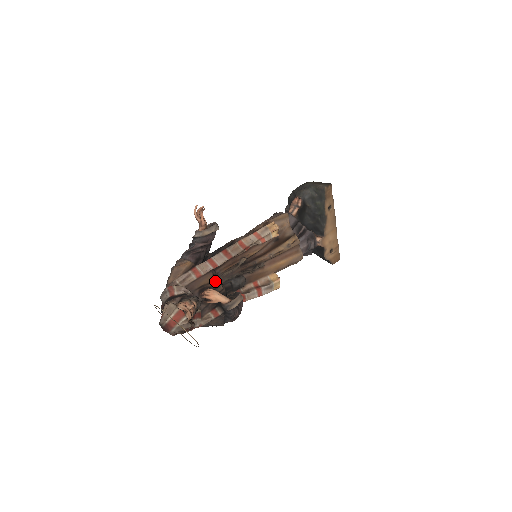
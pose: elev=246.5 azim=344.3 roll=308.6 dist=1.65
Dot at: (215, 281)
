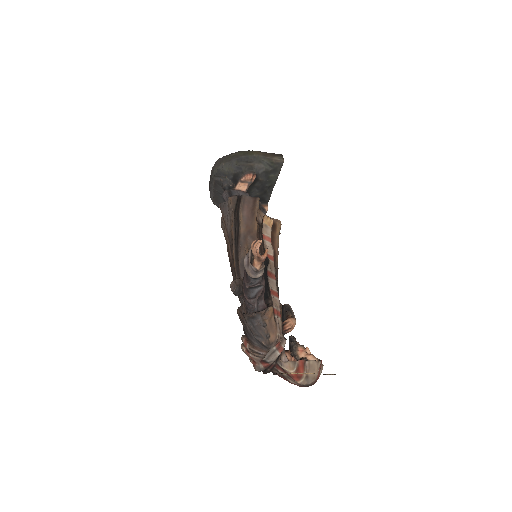
Dot at: (281, 309)
